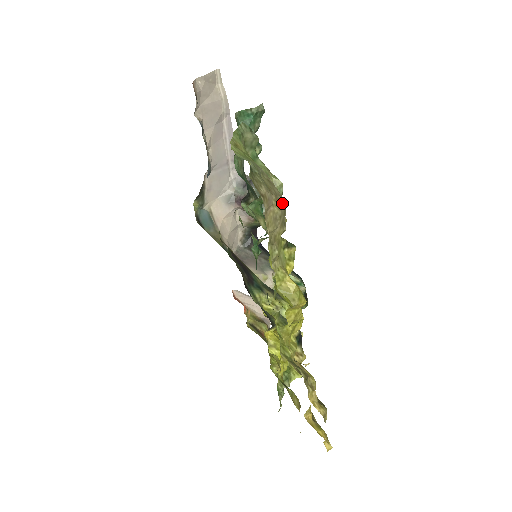
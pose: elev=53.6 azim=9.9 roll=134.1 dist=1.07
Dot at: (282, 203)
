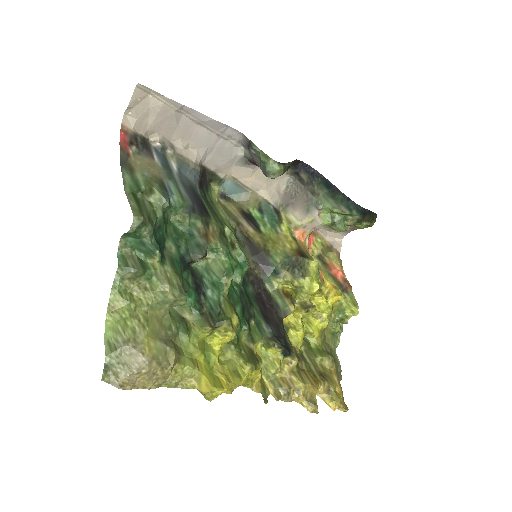
Dot at: (149, 366)
